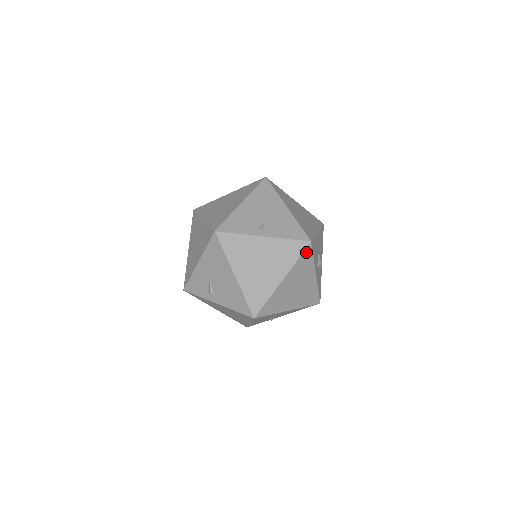
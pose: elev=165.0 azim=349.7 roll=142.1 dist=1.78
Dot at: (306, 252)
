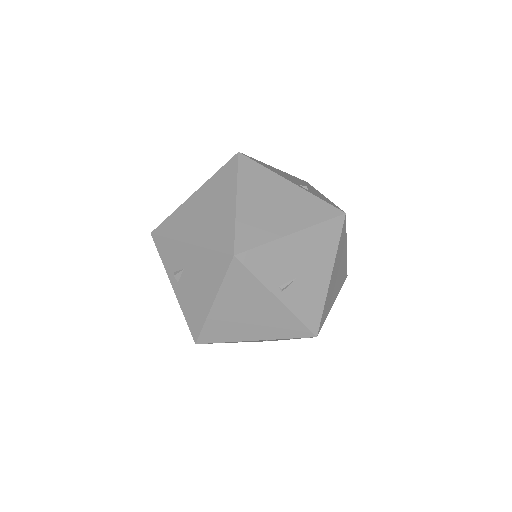
Dot at: (302, 337)
